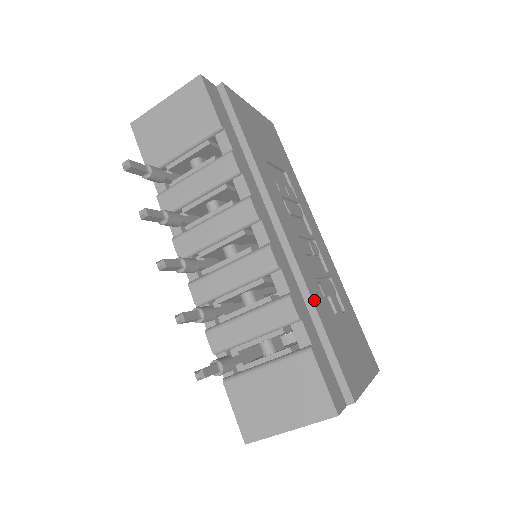
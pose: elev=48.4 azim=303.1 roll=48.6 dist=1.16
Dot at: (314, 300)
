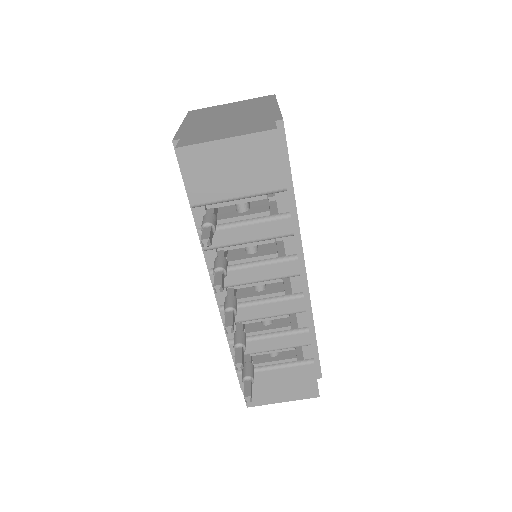
Dot at: occluded
